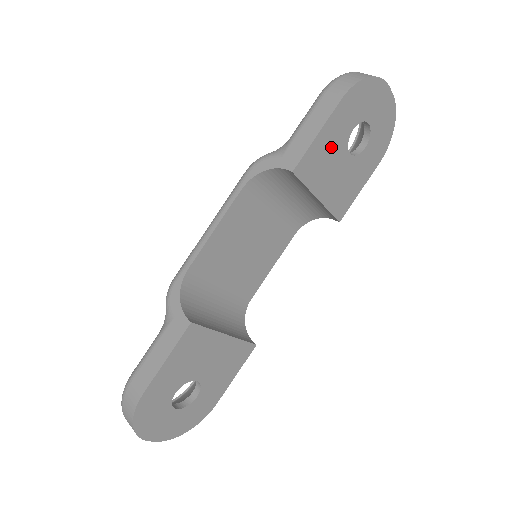
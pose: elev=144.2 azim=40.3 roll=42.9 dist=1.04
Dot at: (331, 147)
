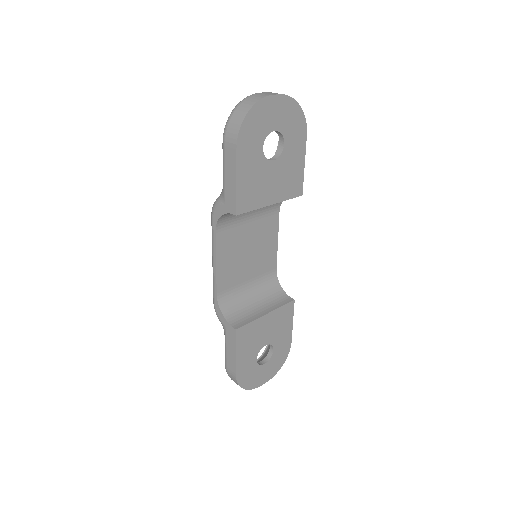
Dot at: (254, 175)
